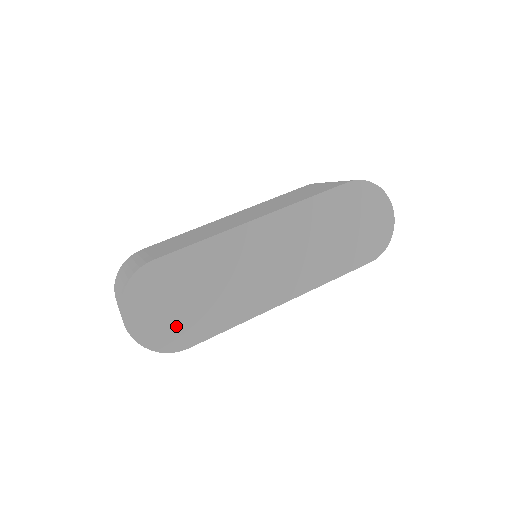
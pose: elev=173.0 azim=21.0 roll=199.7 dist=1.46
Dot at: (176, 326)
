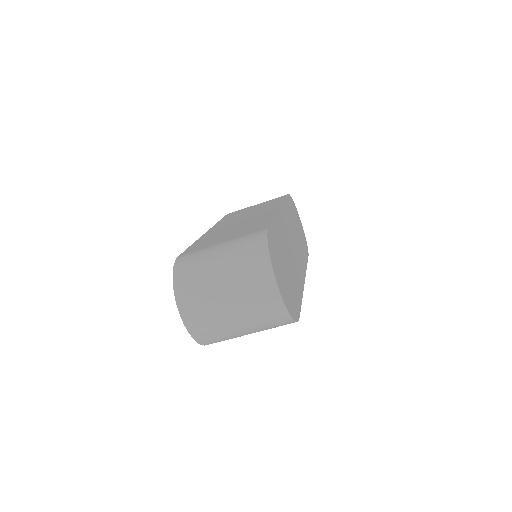
Dot at: (291, 295)
